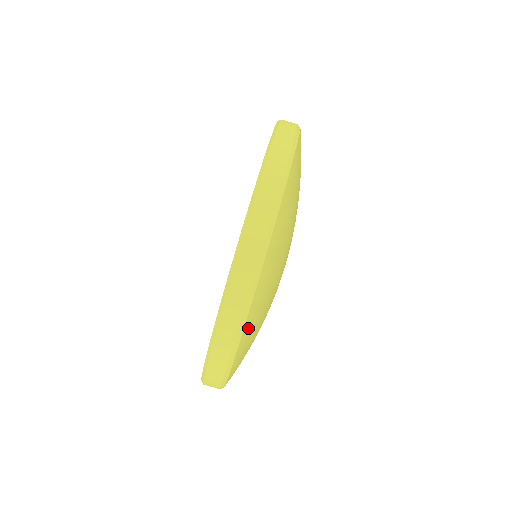
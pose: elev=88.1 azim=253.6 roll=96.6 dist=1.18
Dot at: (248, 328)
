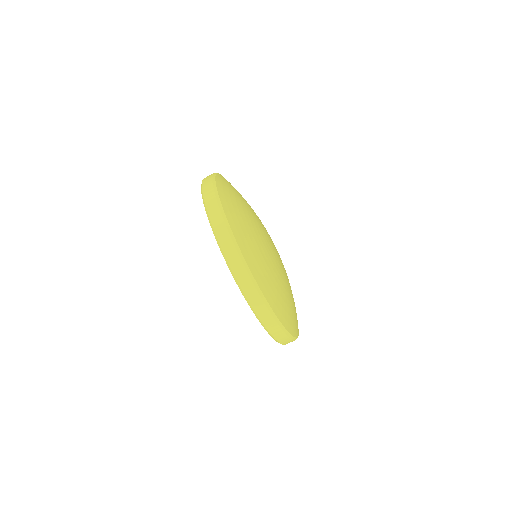
Dot at: (294, 330)
